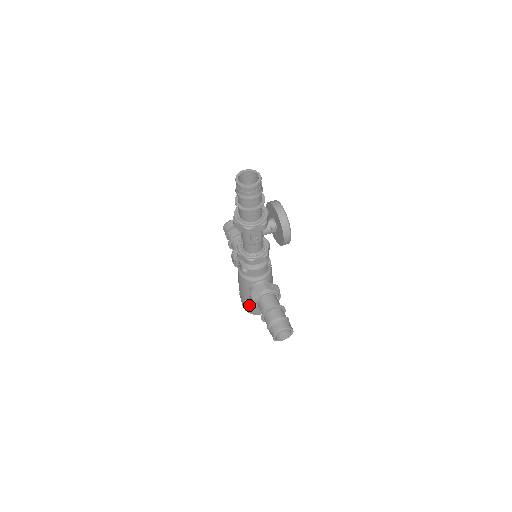
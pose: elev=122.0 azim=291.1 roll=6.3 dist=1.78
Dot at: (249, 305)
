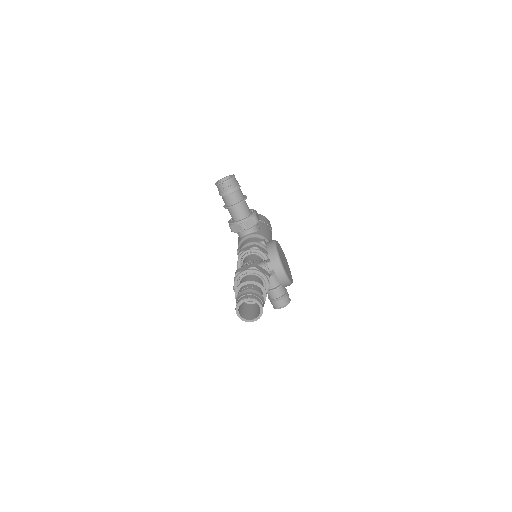
Dot at: occluded
